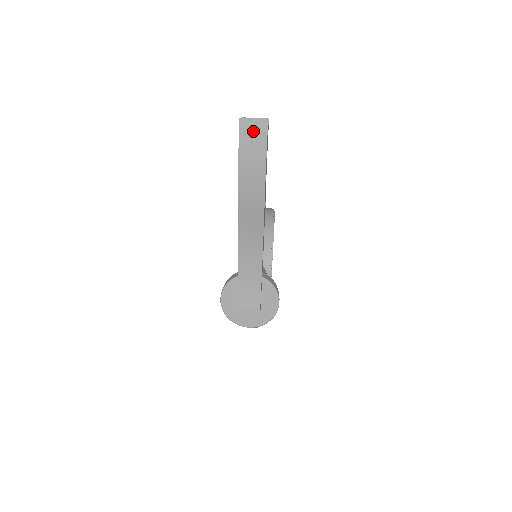
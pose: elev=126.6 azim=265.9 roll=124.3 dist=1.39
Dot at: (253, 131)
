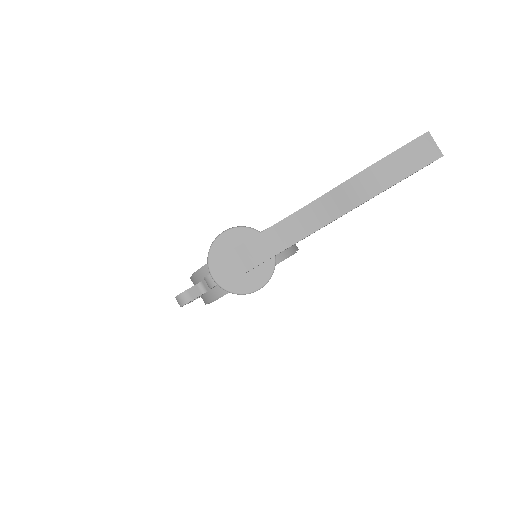
Dot at: (426, 149)
